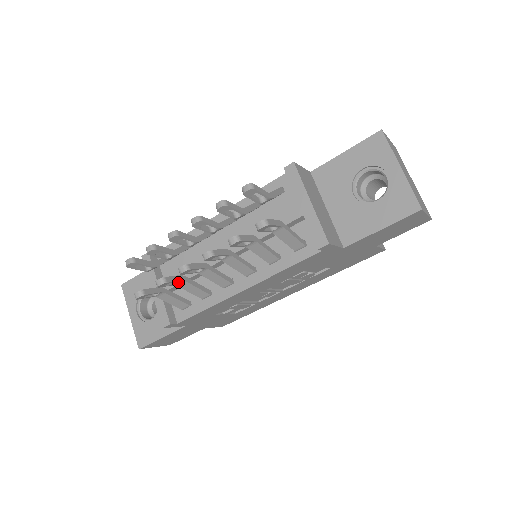
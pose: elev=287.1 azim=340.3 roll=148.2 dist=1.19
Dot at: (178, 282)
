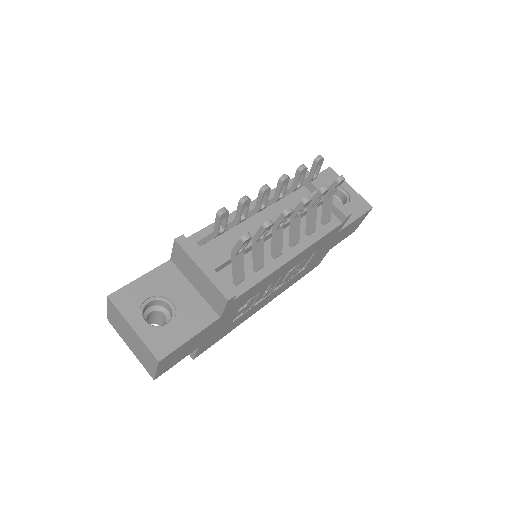
Dot at: (259, 239)
